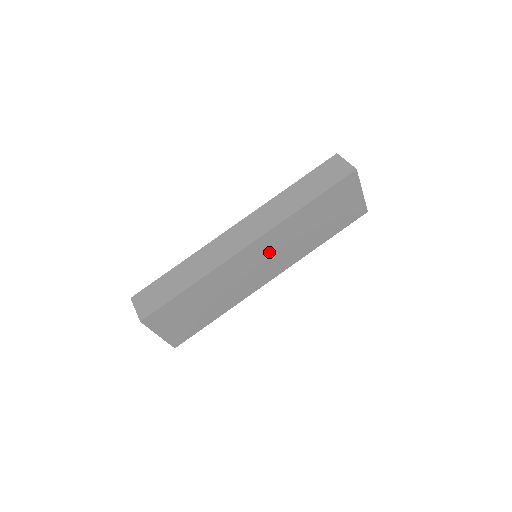
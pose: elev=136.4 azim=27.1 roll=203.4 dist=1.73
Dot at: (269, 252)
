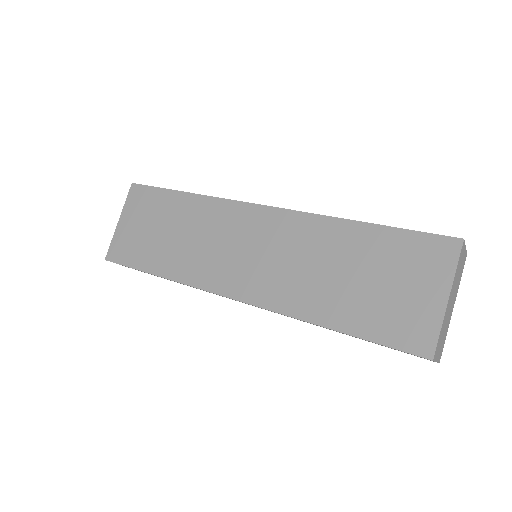
Dot at: (267, 245)
